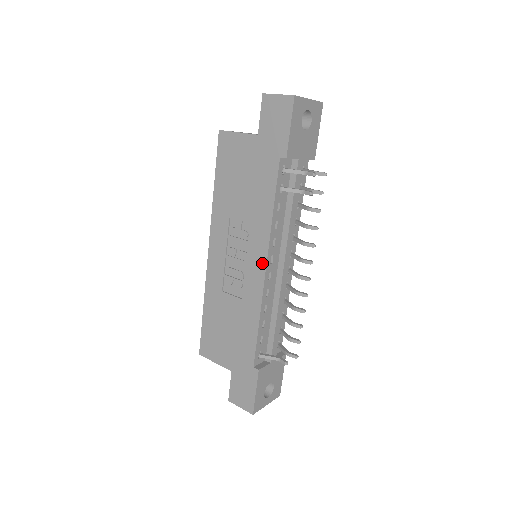
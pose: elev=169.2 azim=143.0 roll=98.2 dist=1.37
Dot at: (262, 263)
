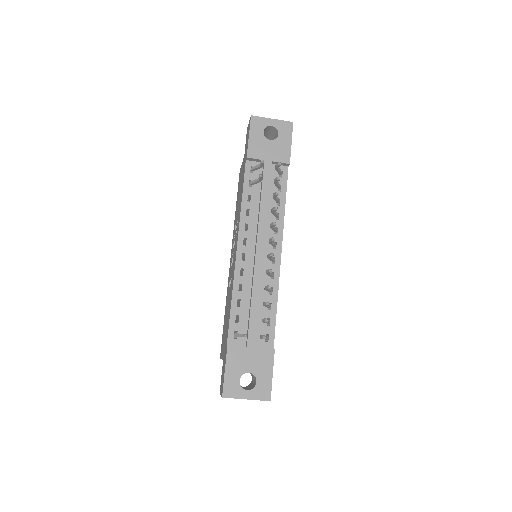
Dot at: (237, 245)
